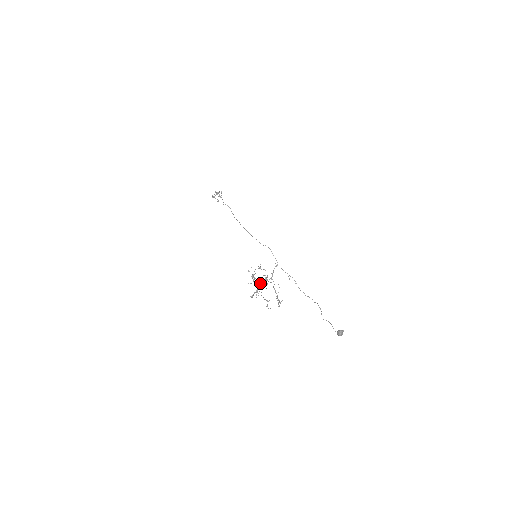
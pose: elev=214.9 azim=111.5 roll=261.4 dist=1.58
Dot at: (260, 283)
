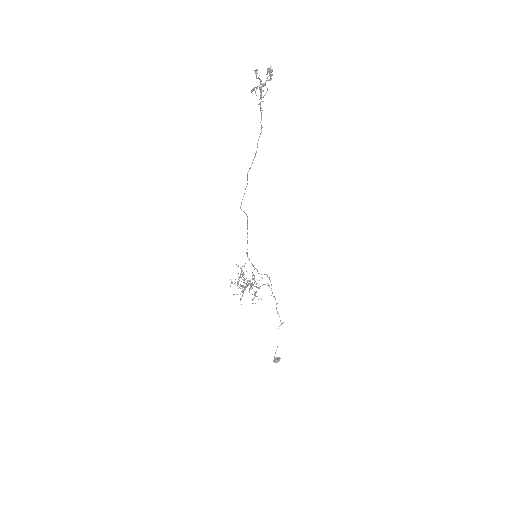
Dot at: occluded
